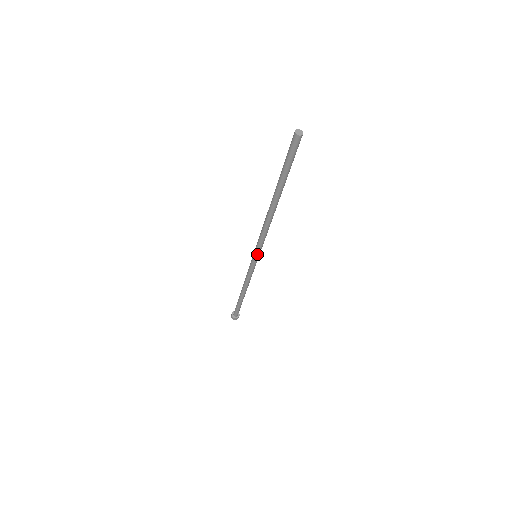
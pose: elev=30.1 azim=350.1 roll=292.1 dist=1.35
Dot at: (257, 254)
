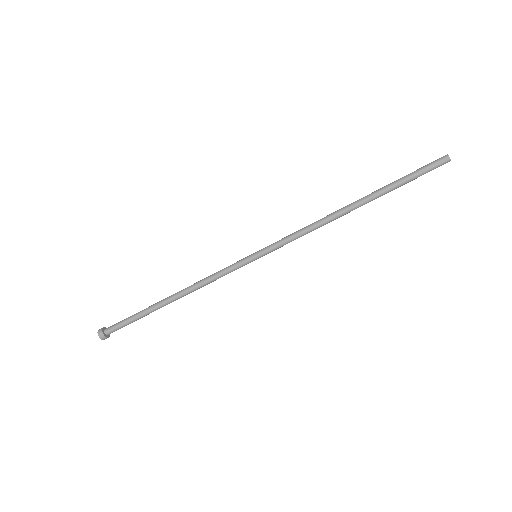
Dot at: (266, 254)
